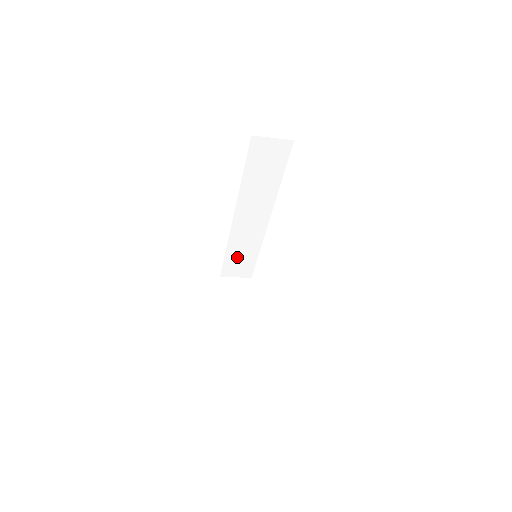
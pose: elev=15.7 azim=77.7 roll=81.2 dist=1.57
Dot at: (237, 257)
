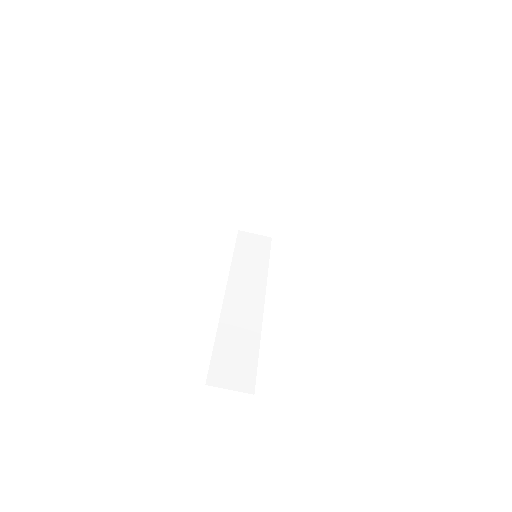
Dot at: (231, 350)
